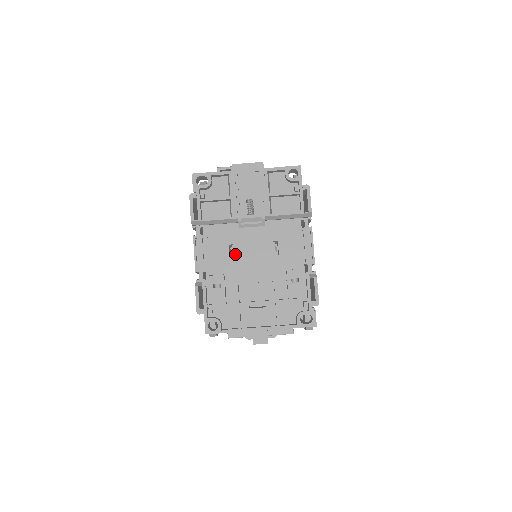
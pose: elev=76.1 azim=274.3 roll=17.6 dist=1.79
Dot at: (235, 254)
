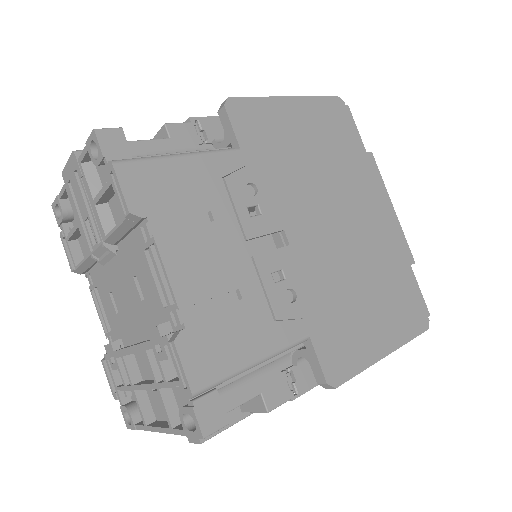
Dot at: (117, 306)
